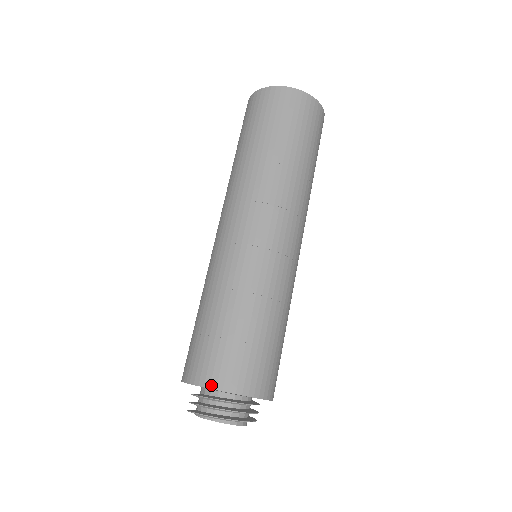
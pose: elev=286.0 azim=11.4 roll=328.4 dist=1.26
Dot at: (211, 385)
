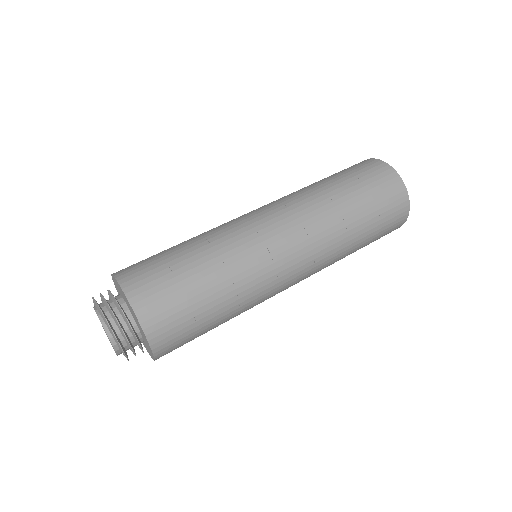
Dot at: (119, 277)
